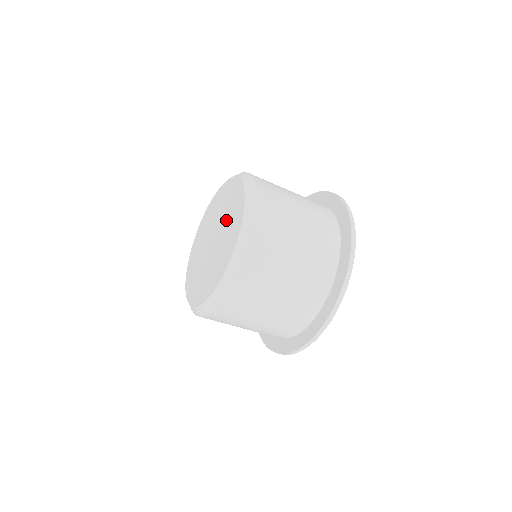
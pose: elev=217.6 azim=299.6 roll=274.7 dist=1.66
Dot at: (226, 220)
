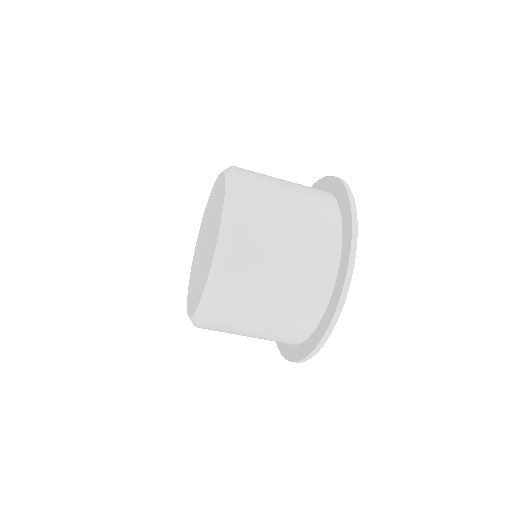
Dot at: (213, 213)
